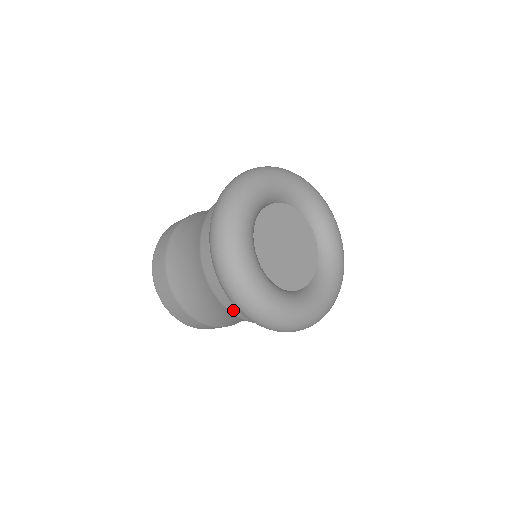
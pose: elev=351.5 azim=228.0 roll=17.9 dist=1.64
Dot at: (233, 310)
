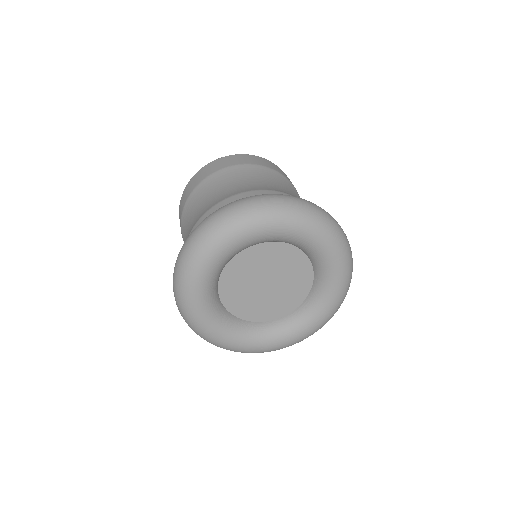
Dot at: occluded
